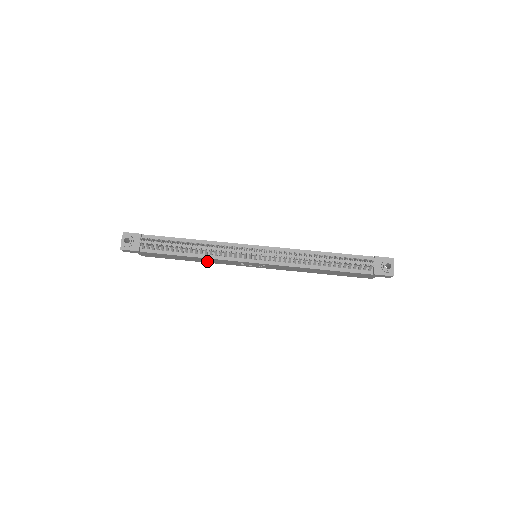
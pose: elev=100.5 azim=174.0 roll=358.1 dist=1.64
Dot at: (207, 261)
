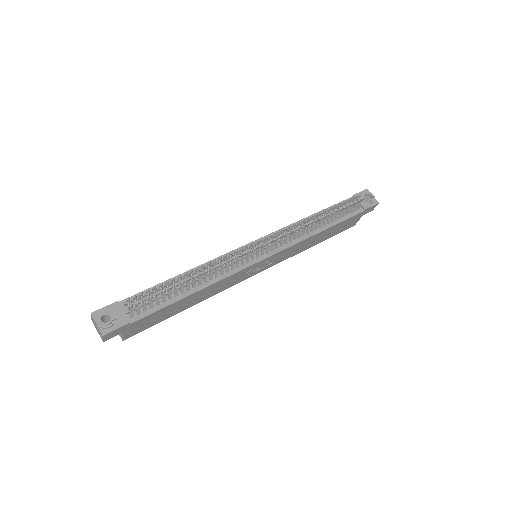
Dot at: (208, 295)
